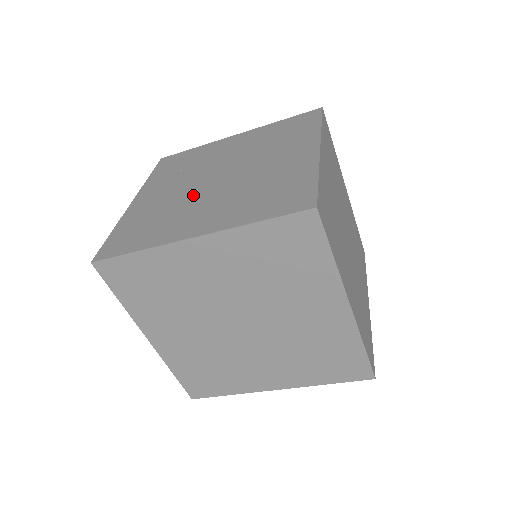
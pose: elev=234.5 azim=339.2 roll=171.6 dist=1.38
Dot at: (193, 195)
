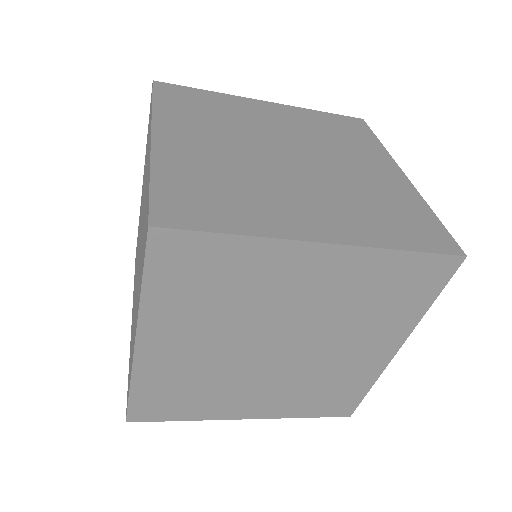
Dot at: occluded
